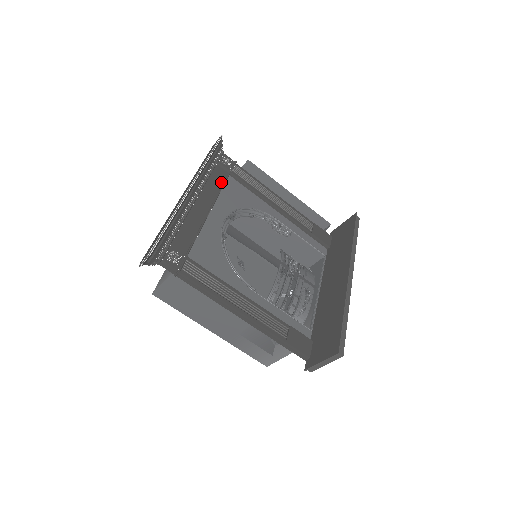
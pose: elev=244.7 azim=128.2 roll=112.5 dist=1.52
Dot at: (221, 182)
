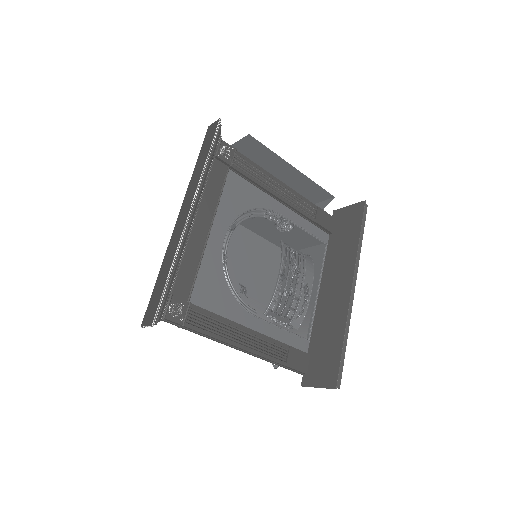
Dot at: (220, 184)
